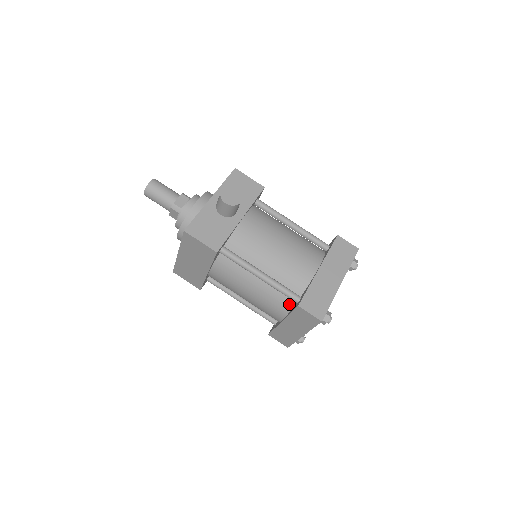
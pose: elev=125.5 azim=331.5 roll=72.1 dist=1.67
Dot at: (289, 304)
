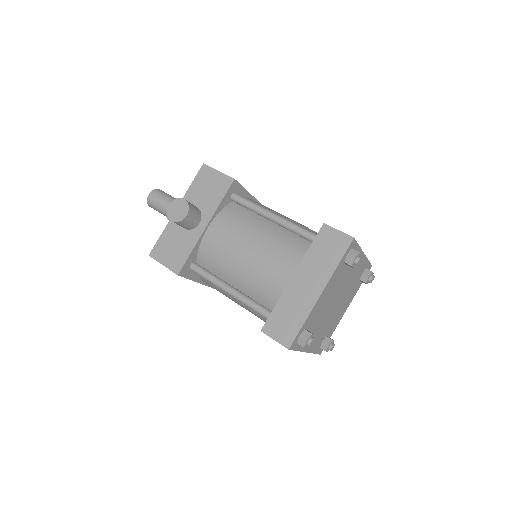
Dot at: occluded
